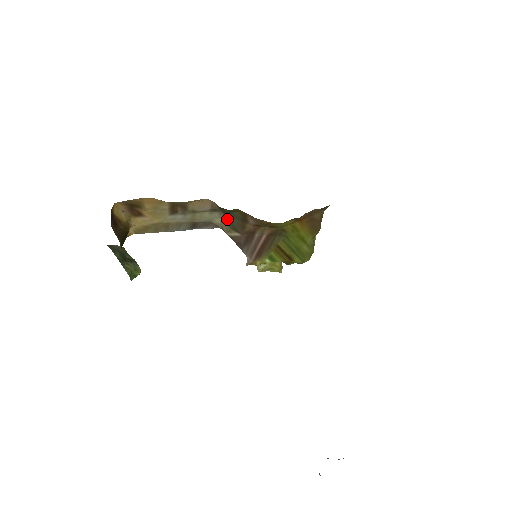
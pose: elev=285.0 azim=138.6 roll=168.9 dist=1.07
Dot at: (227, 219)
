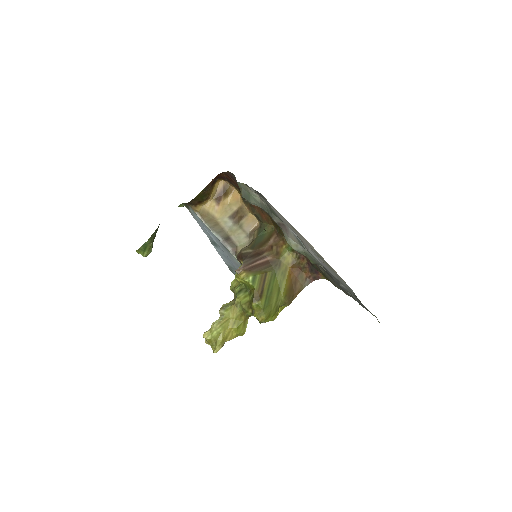
Dot at: (254, 240)
